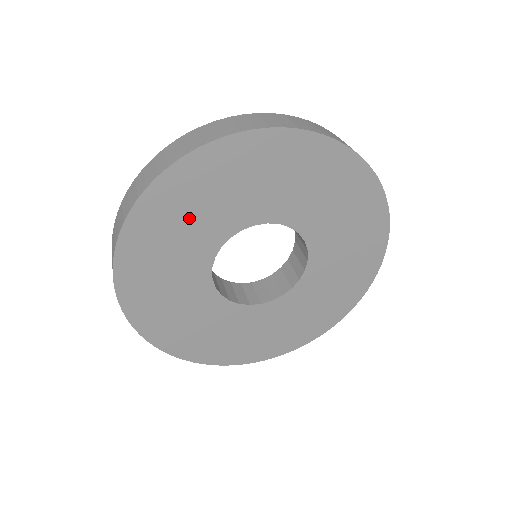
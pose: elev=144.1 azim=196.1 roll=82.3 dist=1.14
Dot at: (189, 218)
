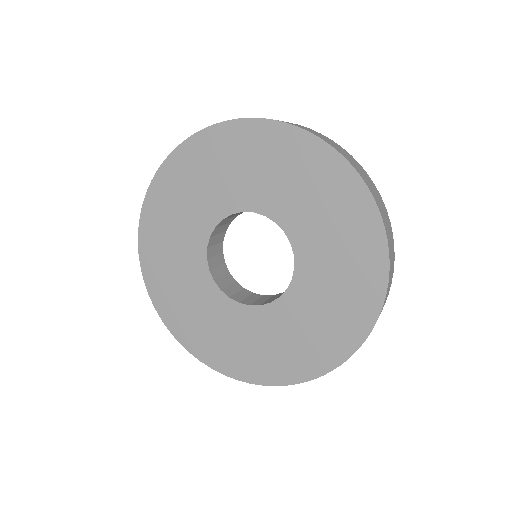
Dot at: (172, 249)
